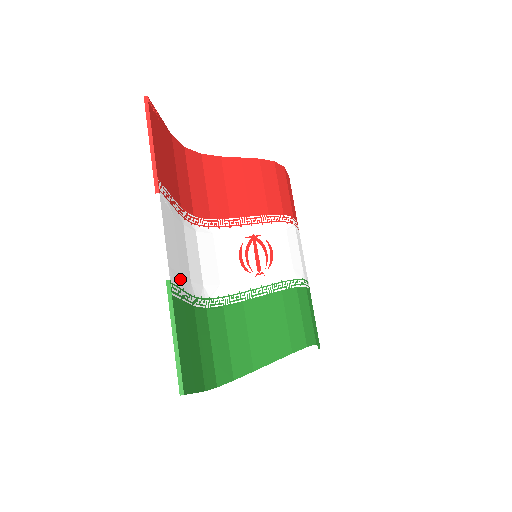
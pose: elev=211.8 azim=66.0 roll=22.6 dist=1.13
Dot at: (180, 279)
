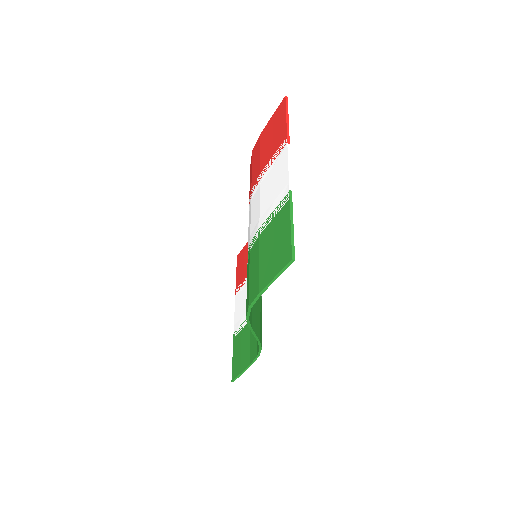
Dot at: (277, 204)
